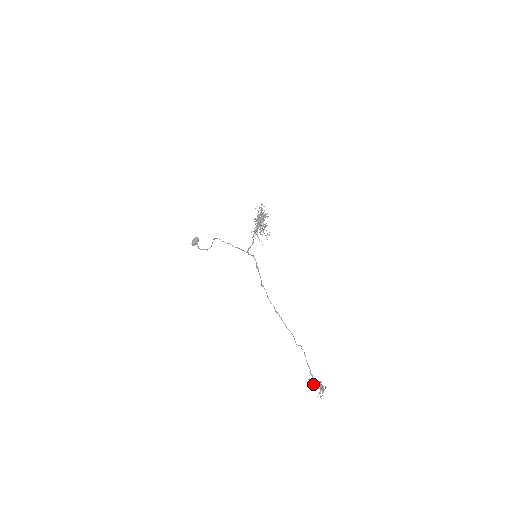
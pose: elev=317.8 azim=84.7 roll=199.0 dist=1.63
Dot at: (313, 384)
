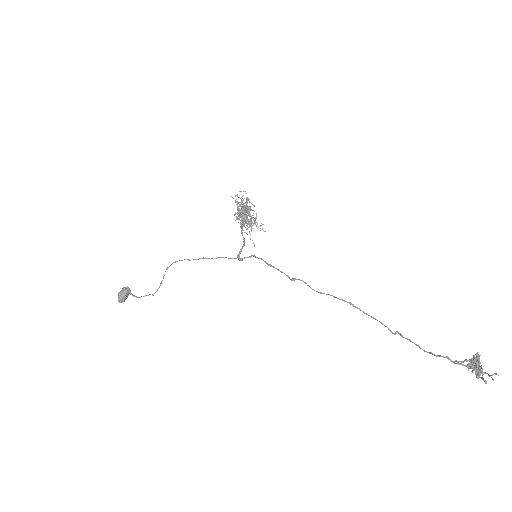
Dot at: occluded
